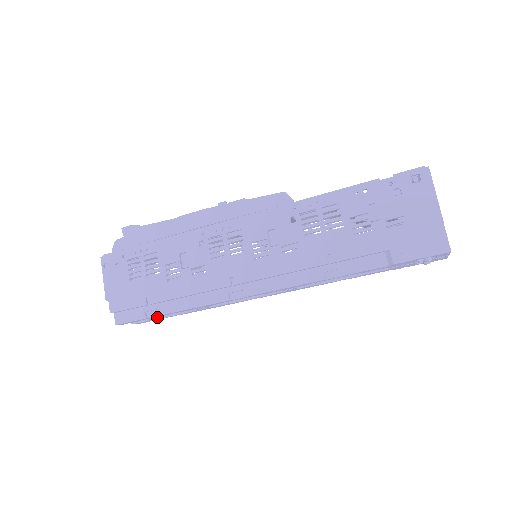
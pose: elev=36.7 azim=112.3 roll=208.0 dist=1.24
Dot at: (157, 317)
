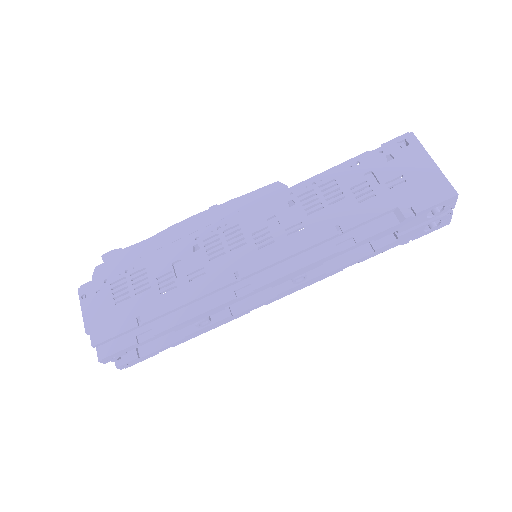
Dot at: (147, 353)
